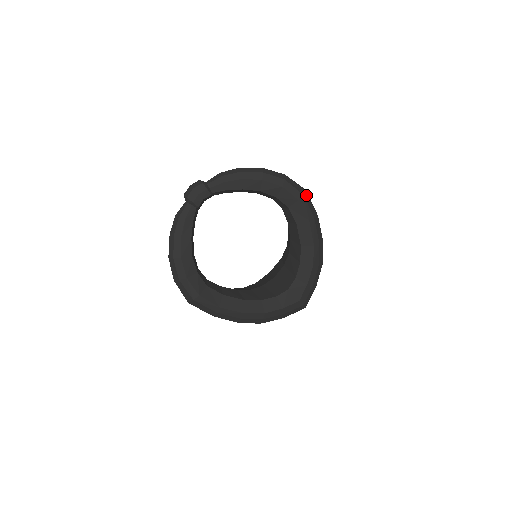
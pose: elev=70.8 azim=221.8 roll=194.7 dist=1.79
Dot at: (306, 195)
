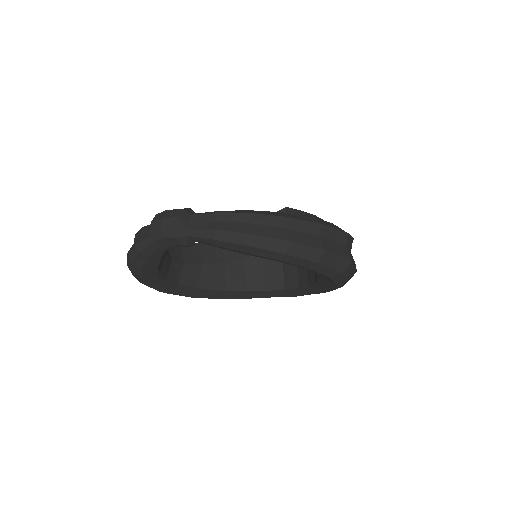
Dot at: (348, 268)
